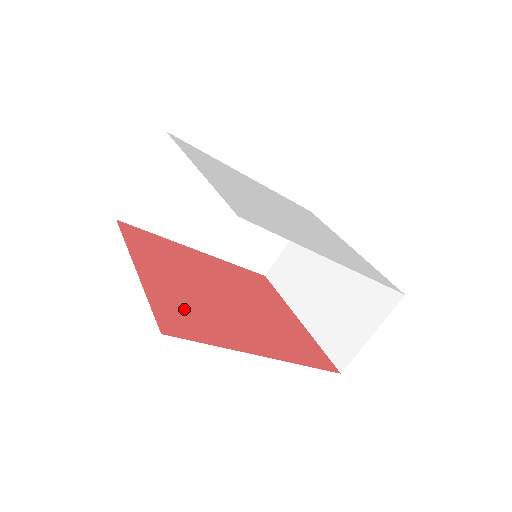
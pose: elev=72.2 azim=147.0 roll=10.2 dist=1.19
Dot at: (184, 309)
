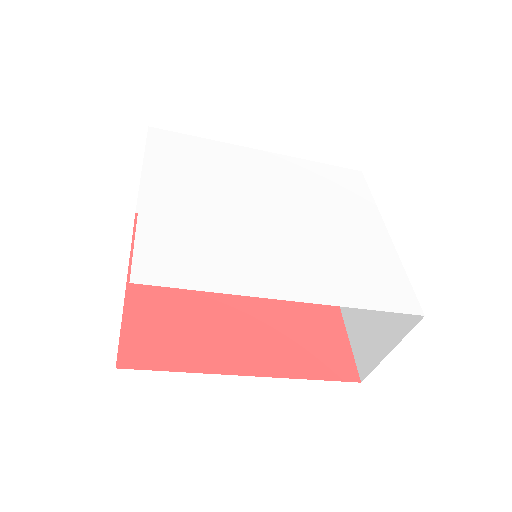
Dot at: (164, 326)
